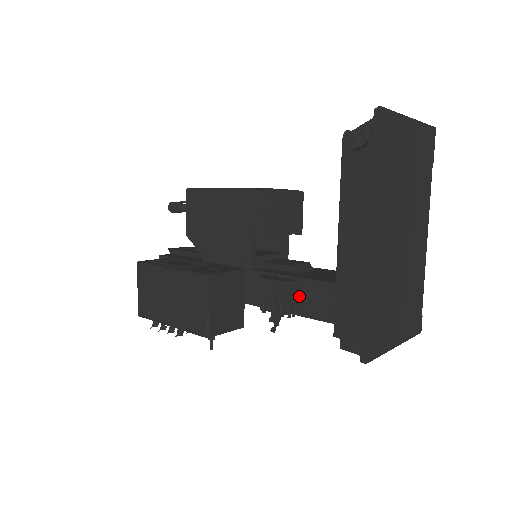
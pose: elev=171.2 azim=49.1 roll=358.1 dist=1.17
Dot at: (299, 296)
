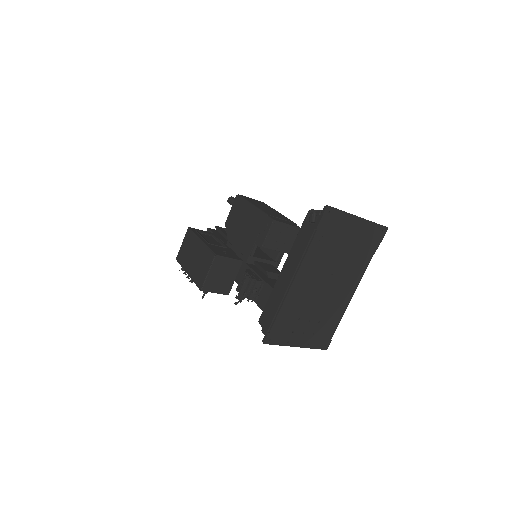
Dot at: (259, 291)
